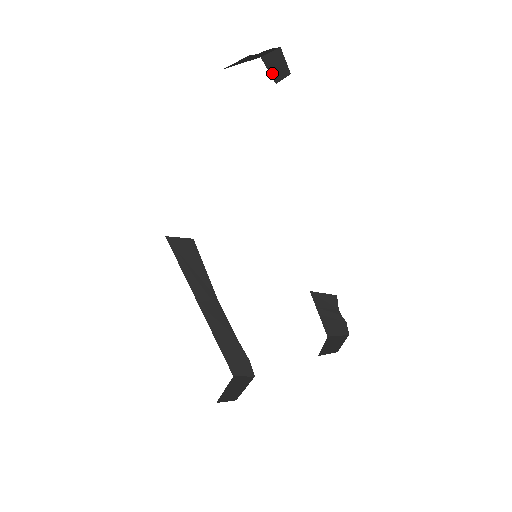
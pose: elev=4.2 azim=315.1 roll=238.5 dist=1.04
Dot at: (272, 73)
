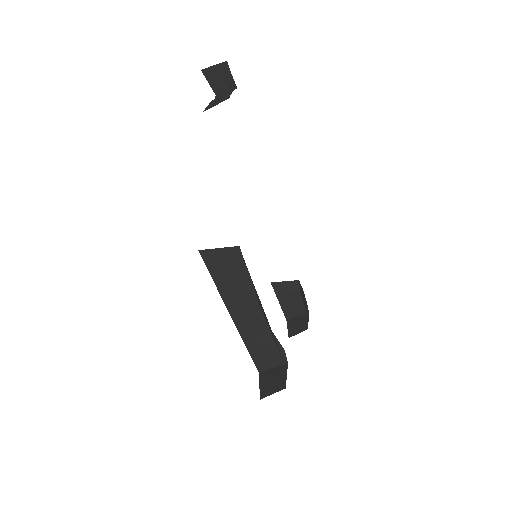
Dot at: (213, 85)
